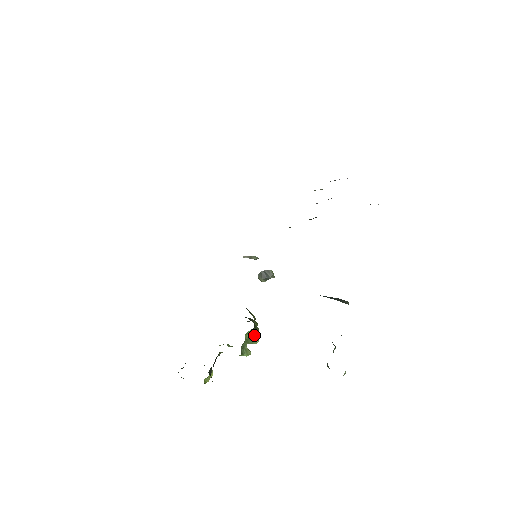
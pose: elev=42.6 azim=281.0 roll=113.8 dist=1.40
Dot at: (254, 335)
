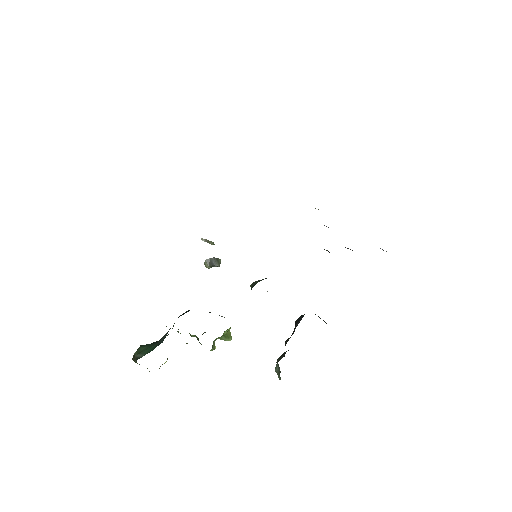
Dot at: occluded
